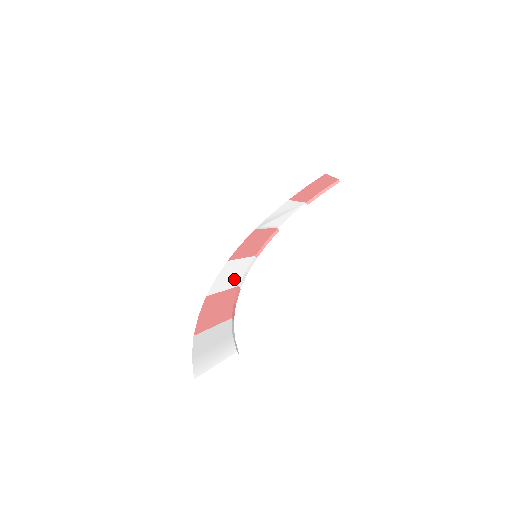
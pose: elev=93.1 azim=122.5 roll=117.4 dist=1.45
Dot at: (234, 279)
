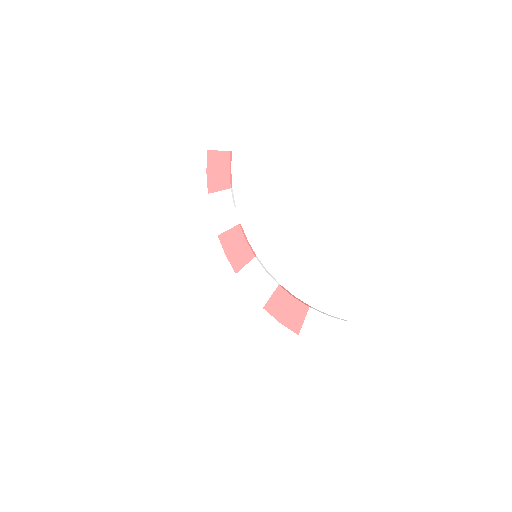
Dot at: (266, 283)
